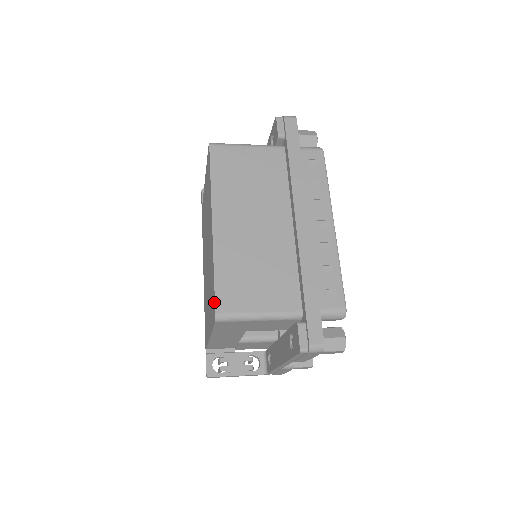
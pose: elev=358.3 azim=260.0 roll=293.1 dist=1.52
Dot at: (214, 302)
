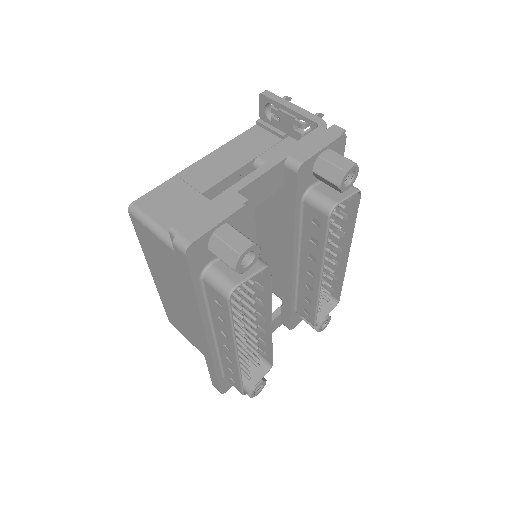
Dot at: occluded
